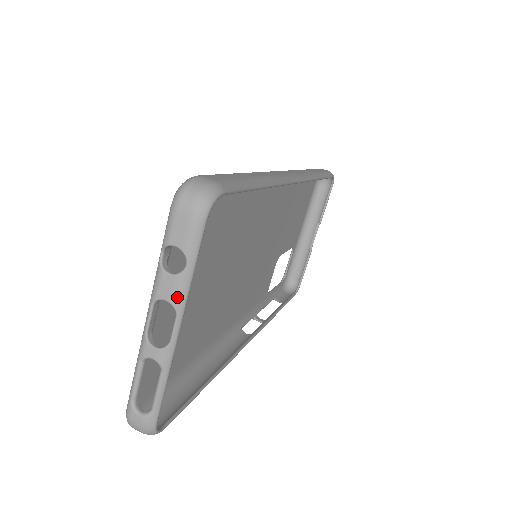
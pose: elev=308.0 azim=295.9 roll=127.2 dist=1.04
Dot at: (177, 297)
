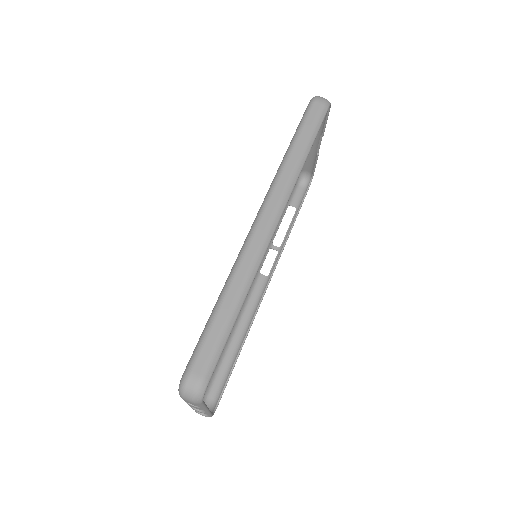
Dot at: (201, 409)
